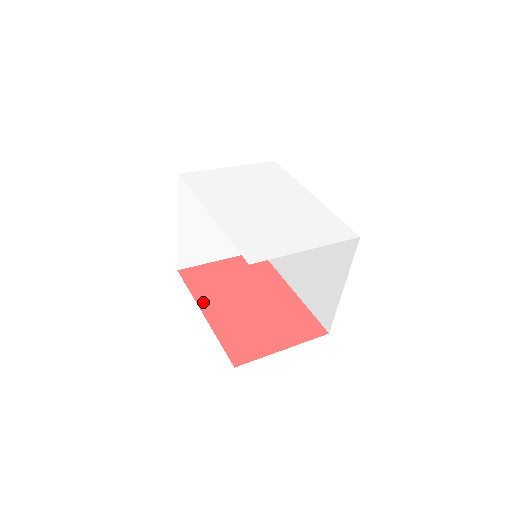
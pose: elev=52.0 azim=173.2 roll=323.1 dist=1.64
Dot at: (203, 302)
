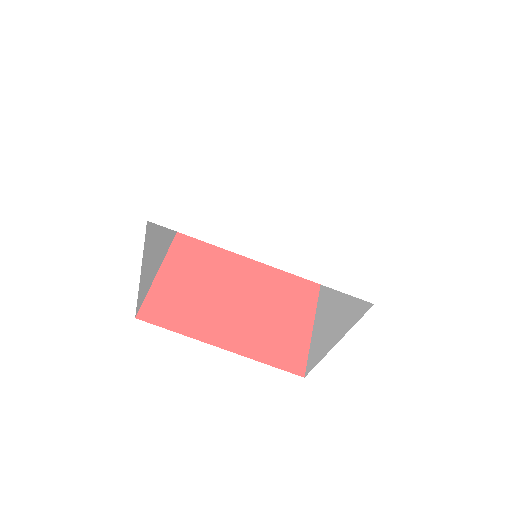
Dot at: (206, 335)
